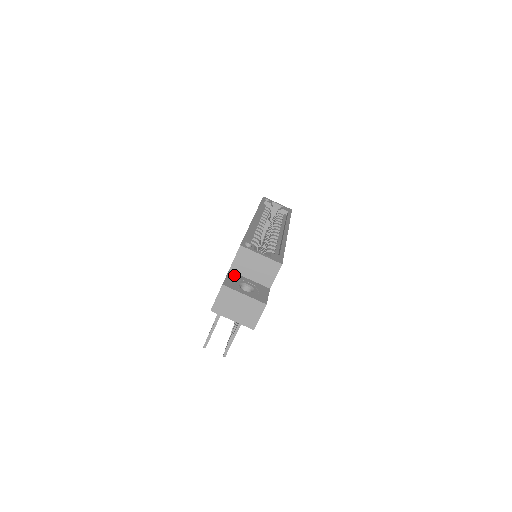
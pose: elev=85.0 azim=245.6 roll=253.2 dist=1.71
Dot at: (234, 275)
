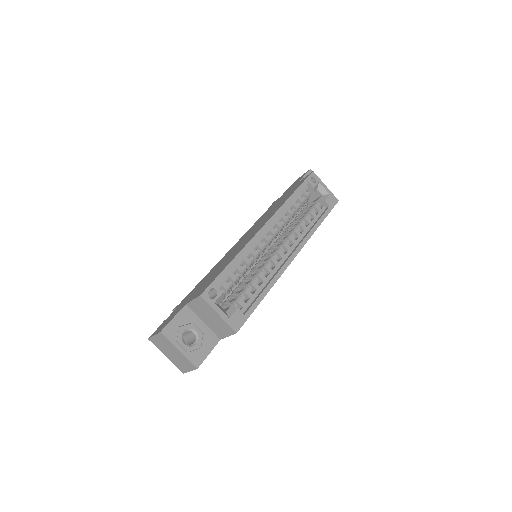
Dot at: (187, 314)
